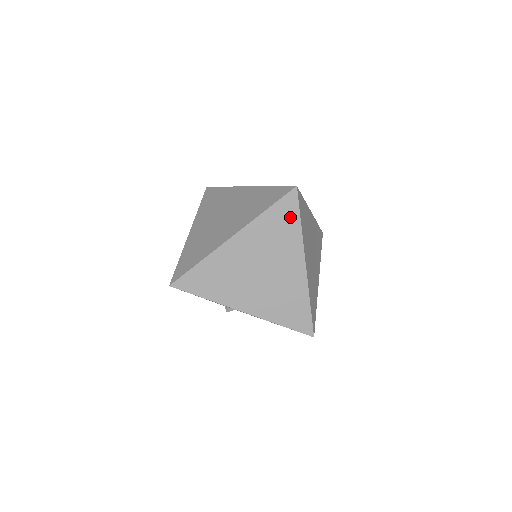
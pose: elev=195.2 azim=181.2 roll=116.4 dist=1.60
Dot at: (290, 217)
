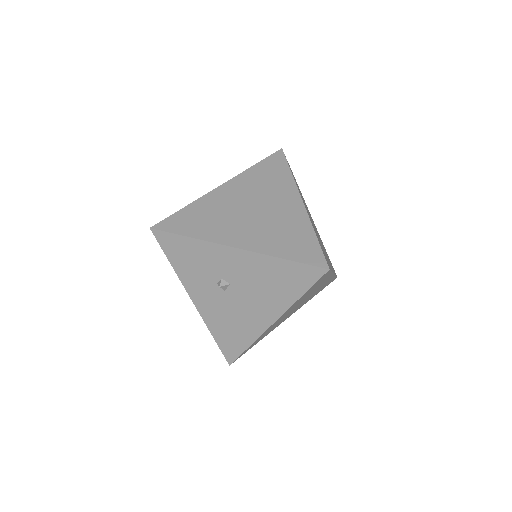
Dot at: (279, 168)
